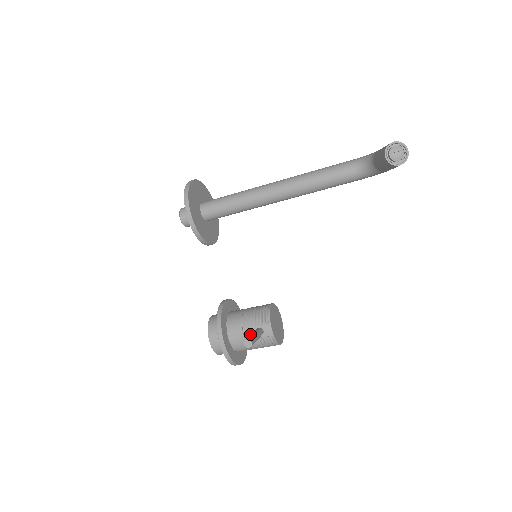
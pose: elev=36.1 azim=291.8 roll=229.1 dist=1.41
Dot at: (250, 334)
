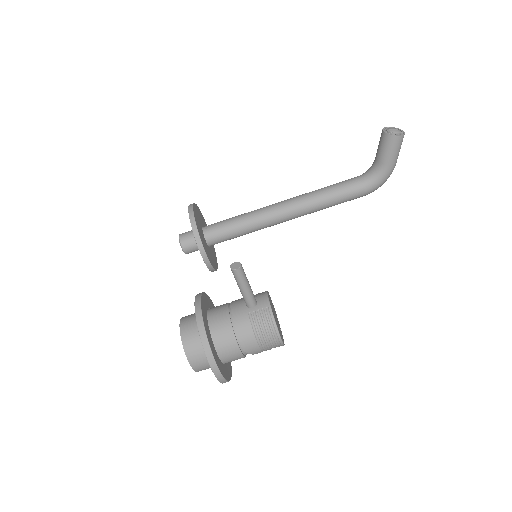
Dot at: (238, 309)
